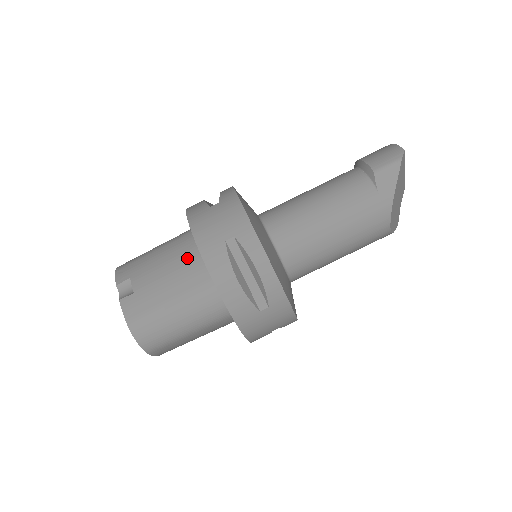
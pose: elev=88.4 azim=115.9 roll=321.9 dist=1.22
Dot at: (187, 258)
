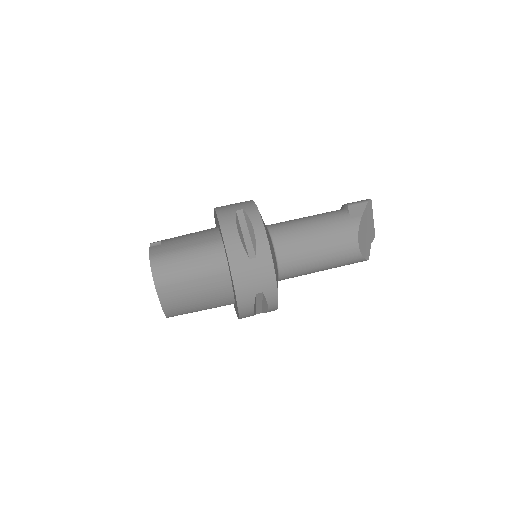
Dot at: (206, 232)
